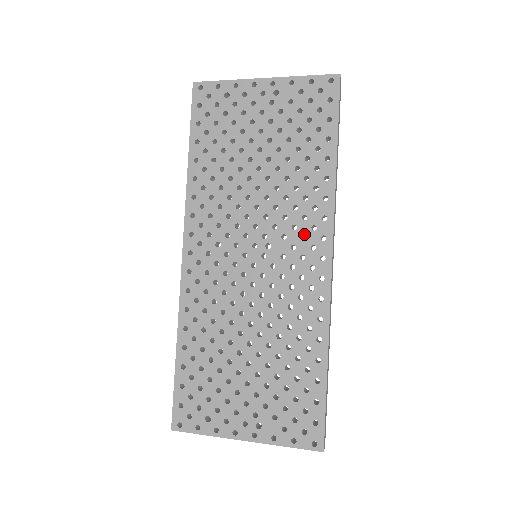
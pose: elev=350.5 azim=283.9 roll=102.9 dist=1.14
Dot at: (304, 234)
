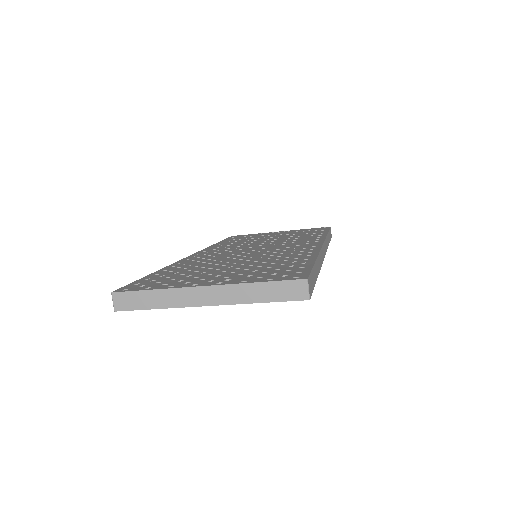
Dot at: (300, 243)
